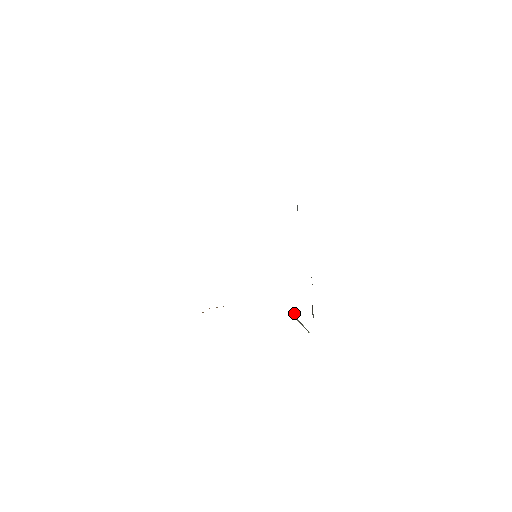
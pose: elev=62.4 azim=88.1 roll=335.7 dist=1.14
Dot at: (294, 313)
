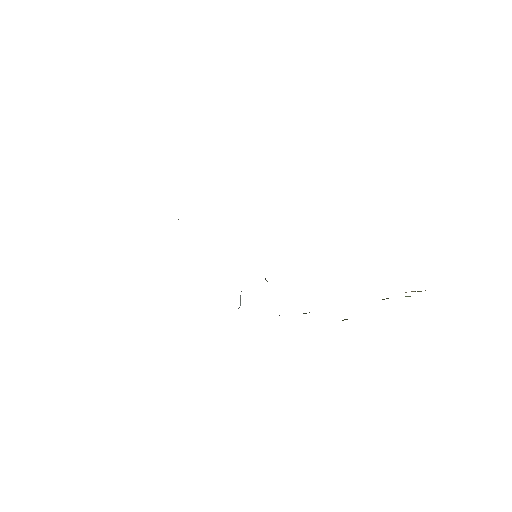
Dot at: occluded
